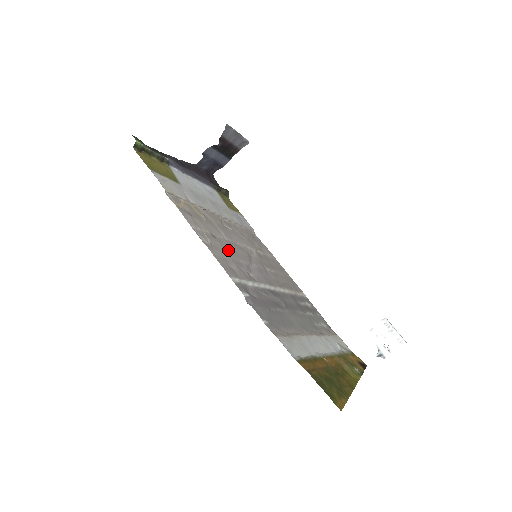
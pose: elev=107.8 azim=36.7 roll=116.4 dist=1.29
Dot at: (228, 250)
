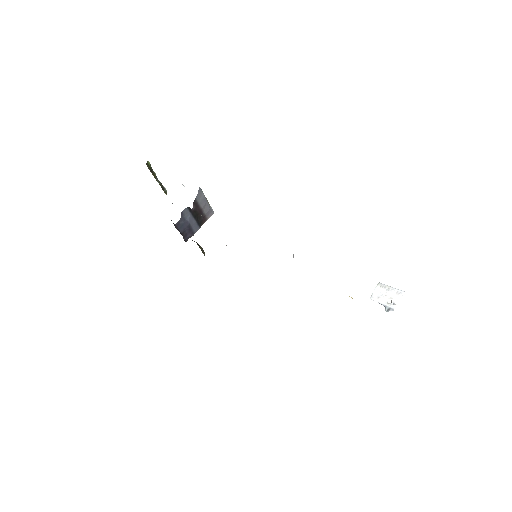
Dot at: occluded
